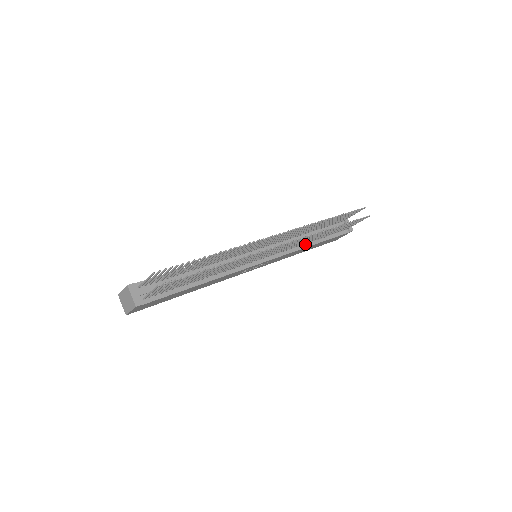
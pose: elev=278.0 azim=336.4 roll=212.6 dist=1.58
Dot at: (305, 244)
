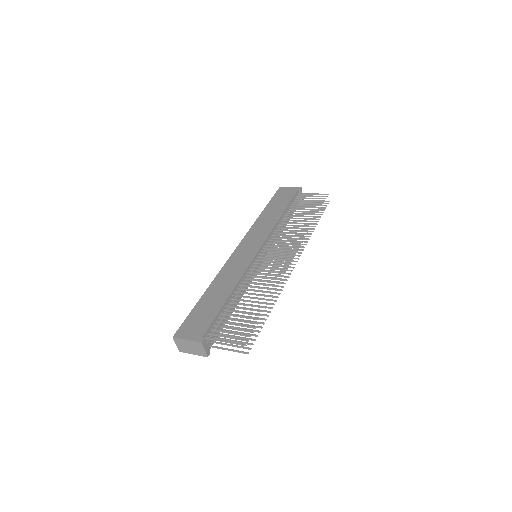
Dot at: (282, 229)
